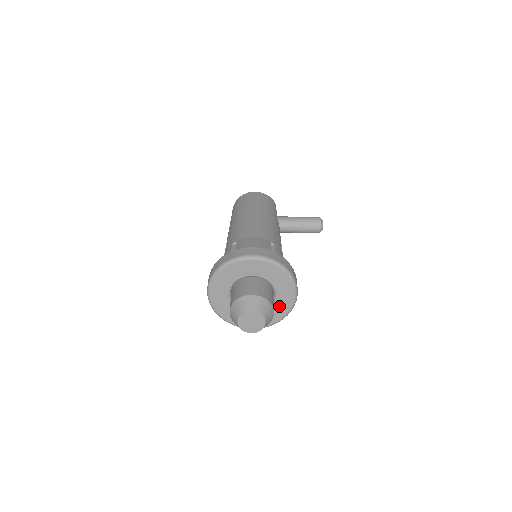
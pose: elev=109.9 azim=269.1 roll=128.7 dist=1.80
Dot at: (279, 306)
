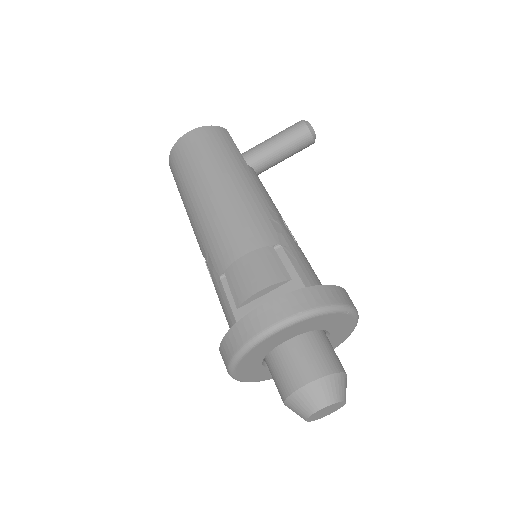
Dot at: (337, 335)
